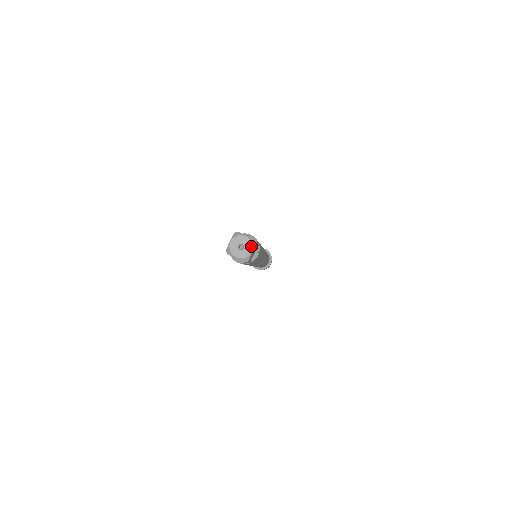
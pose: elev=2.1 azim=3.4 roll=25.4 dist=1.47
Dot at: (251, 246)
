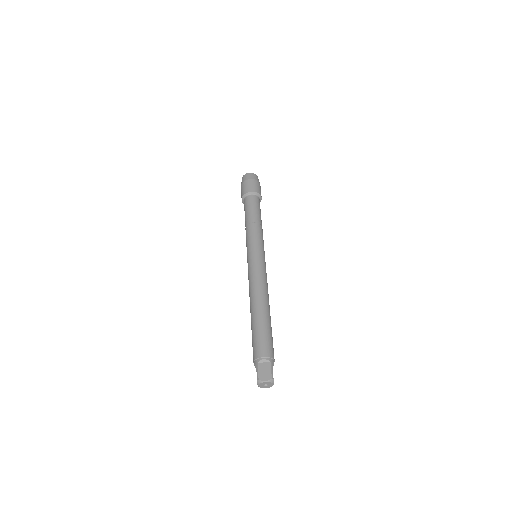
Dot at: (271, 383)
